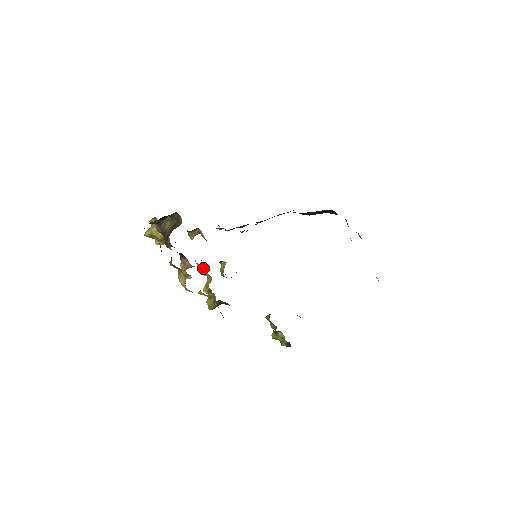
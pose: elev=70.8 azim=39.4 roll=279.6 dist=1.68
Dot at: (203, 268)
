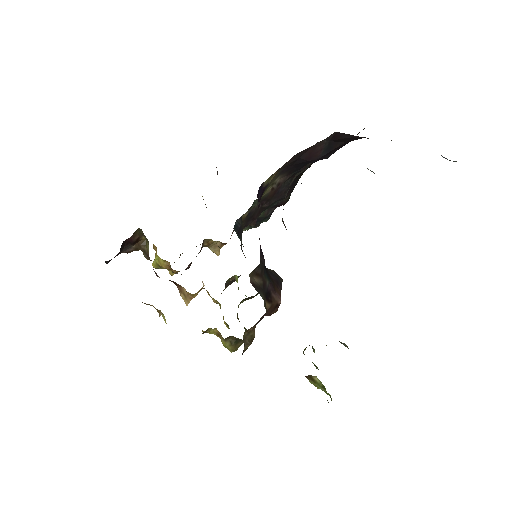
Dot at: occluded
